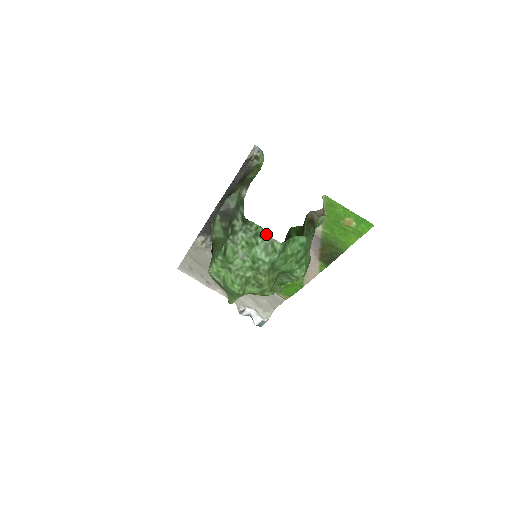
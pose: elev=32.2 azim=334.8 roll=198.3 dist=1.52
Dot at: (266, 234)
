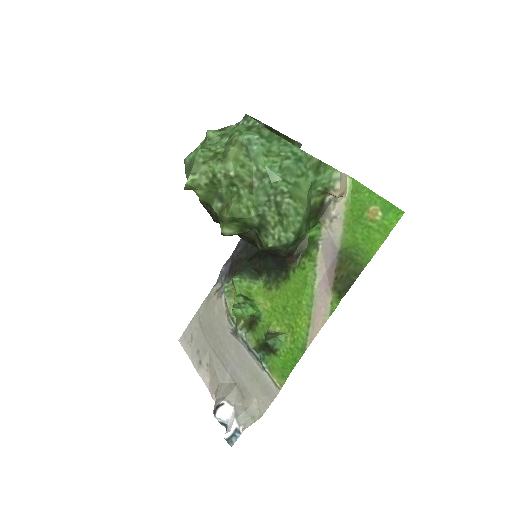
Dot at: (258, 123)
